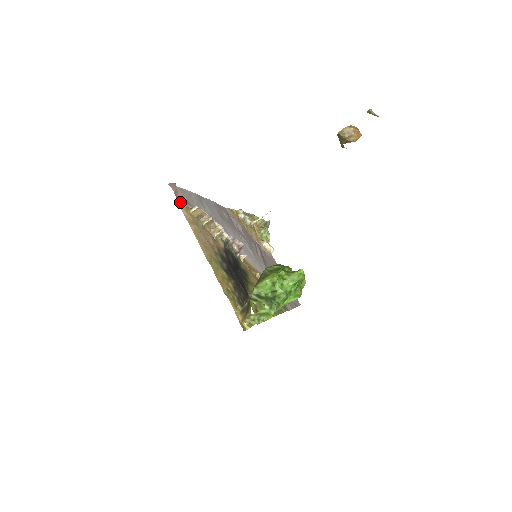
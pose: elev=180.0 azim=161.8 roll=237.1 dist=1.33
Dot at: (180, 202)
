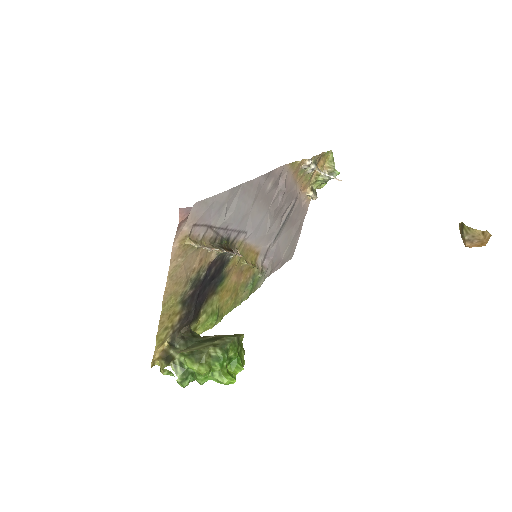
Dot at: (181, 231)
